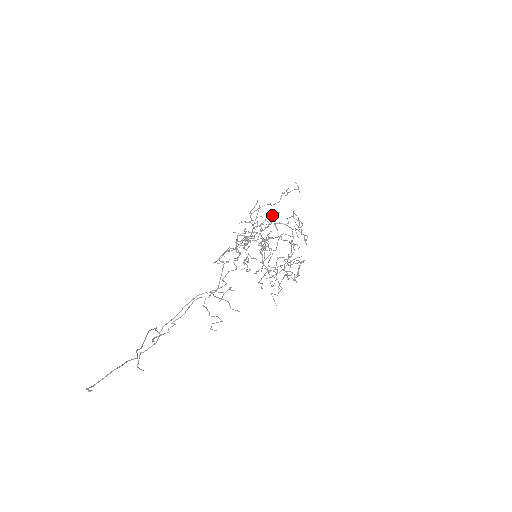
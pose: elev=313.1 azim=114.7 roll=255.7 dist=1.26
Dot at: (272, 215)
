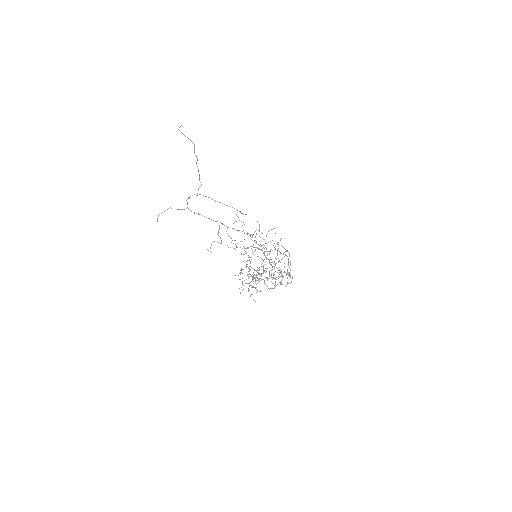
Dot at: occluded
